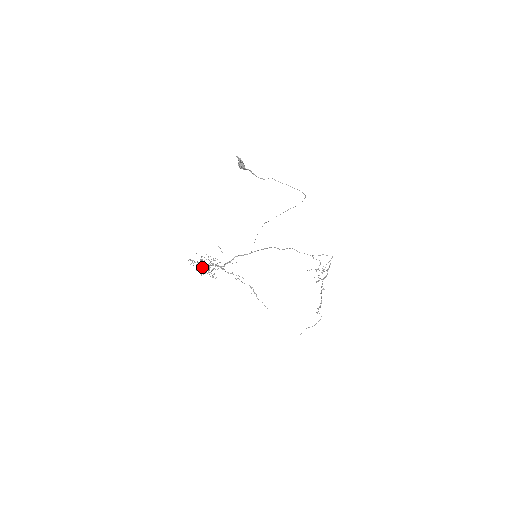
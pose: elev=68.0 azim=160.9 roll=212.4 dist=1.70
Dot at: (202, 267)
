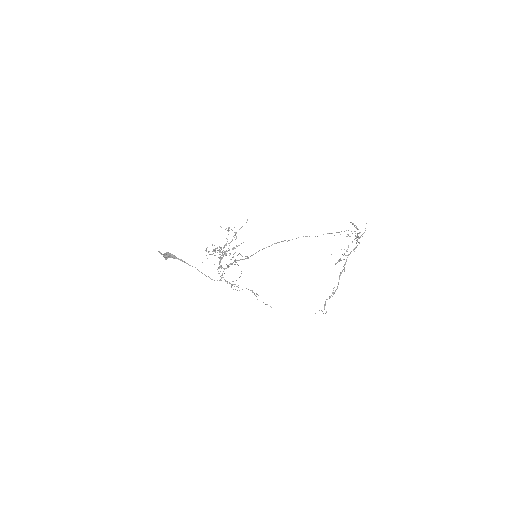
Dot at: occluded
